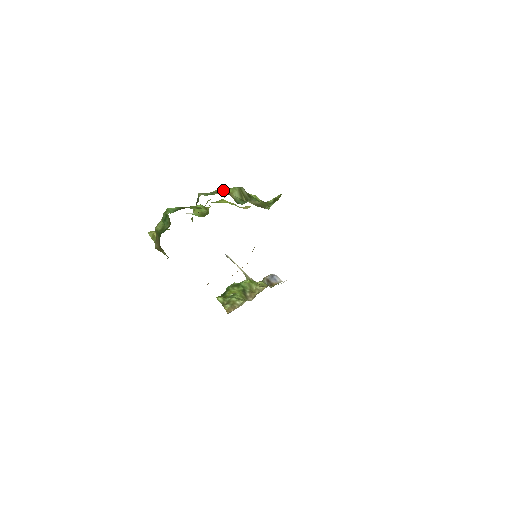
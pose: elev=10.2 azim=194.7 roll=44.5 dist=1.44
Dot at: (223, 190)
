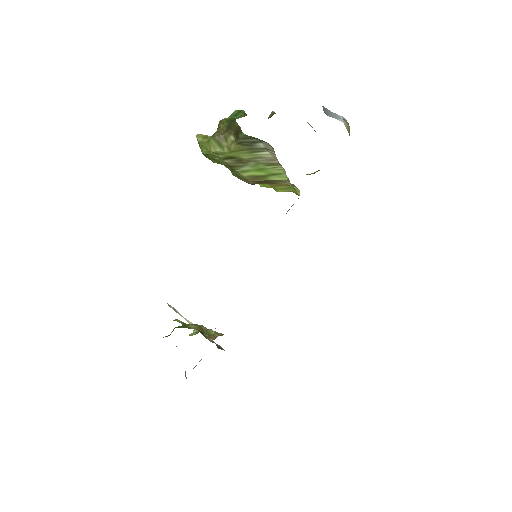
Dot at: occluded
